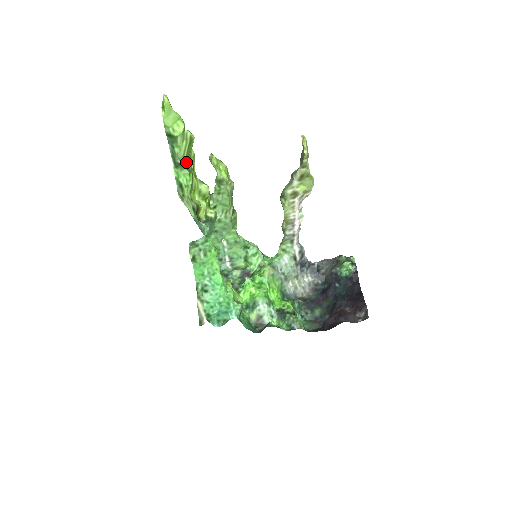
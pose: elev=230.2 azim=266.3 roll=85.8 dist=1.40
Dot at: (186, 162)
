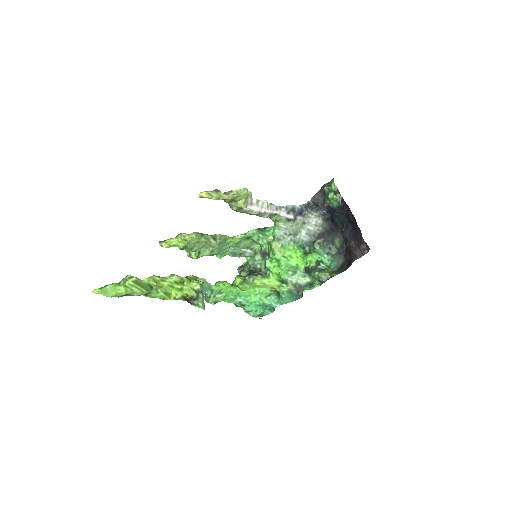
Dot at: (148, 289)
